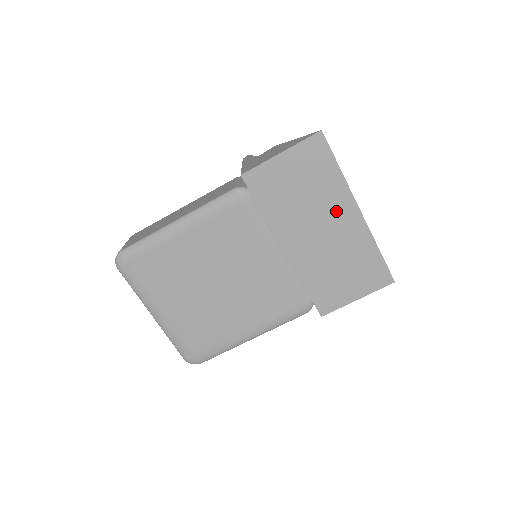
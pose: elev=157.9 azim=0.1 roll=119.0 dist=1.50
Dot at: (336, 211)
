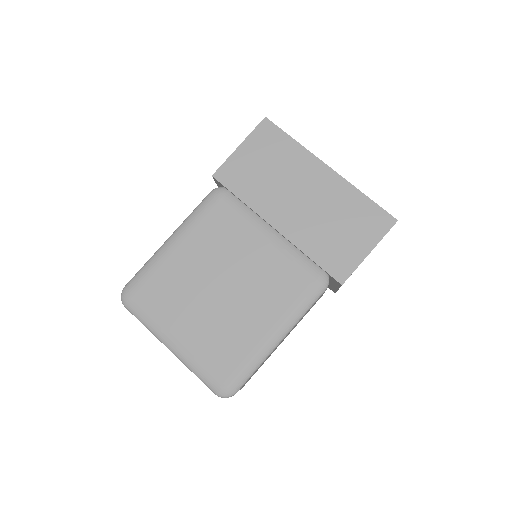
Dot at: (307, 175)
